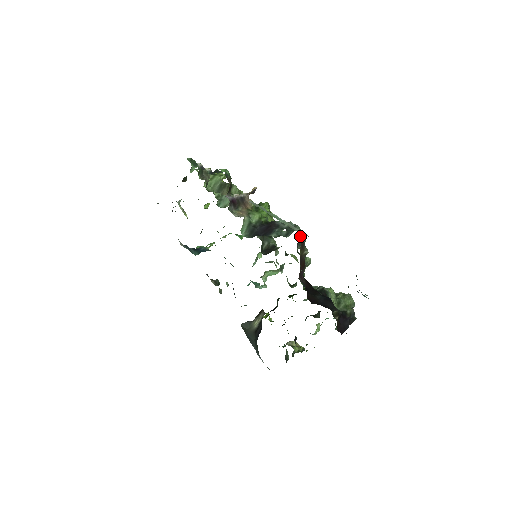
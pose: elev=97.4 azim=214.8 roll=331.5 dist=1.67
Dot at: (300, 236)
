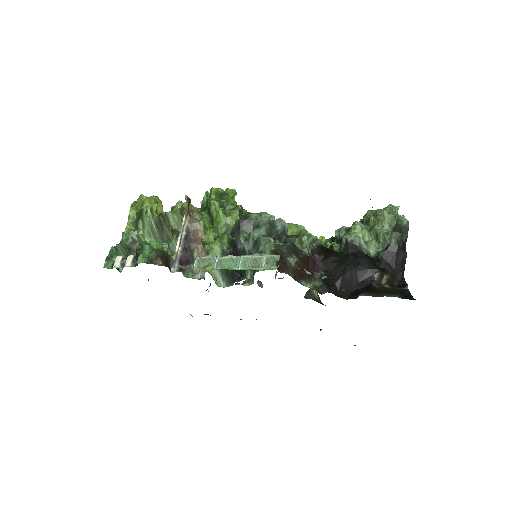
Dot at: (274, 230)
